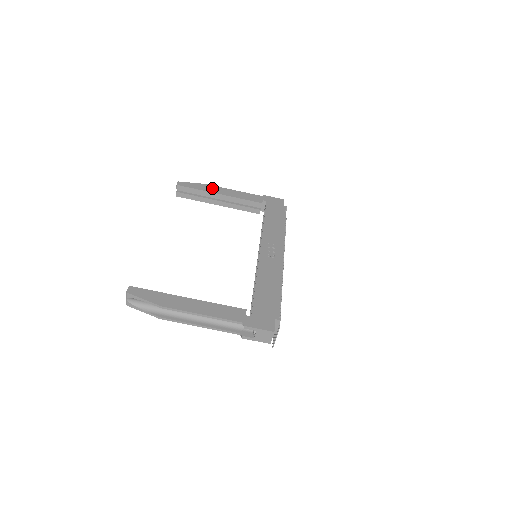
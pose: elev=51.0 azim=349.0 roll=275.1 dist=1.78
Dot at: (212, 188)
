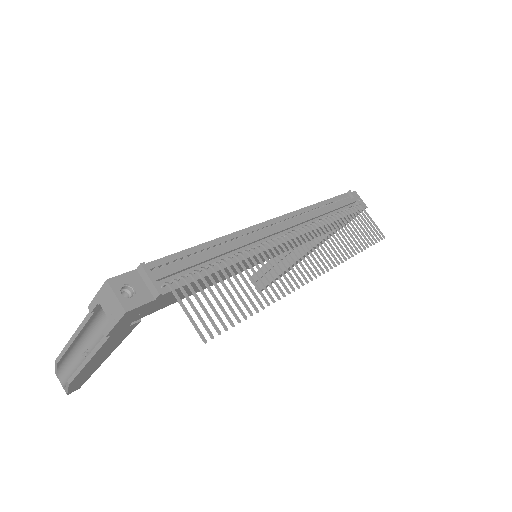
Dot at: occluded
